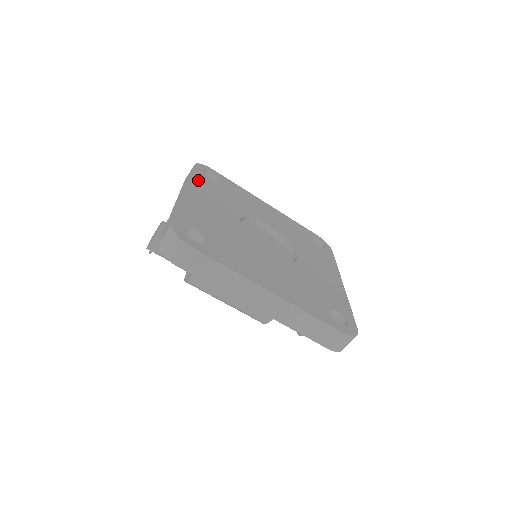
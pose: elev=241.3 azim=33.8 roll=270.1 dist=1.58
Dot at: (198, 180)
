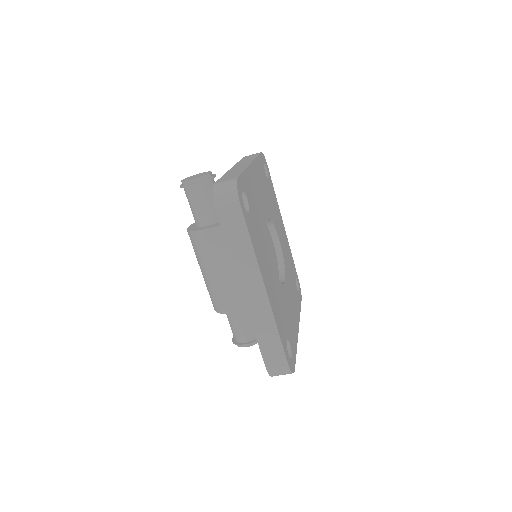
Dot at: (259, 165)
